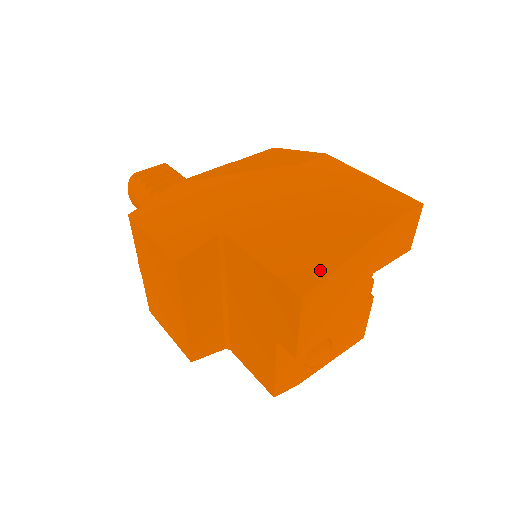
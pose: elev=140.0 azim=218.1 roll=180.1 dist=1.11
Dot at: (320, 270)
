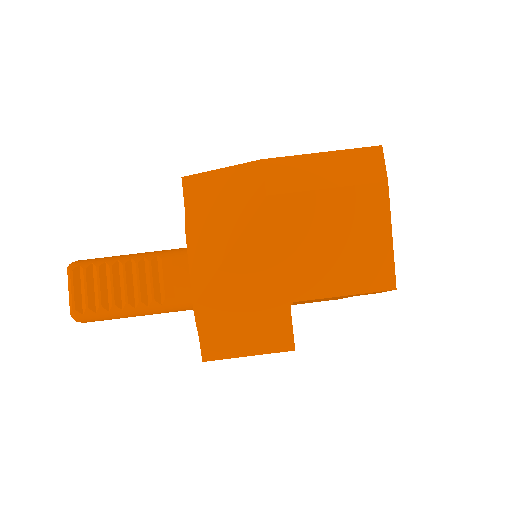
Dot at: (386, 263)
